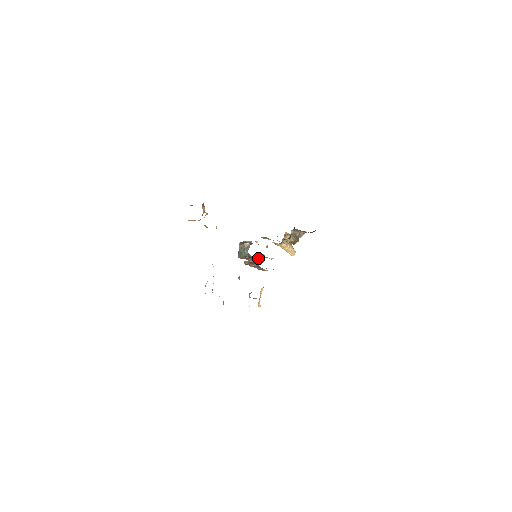
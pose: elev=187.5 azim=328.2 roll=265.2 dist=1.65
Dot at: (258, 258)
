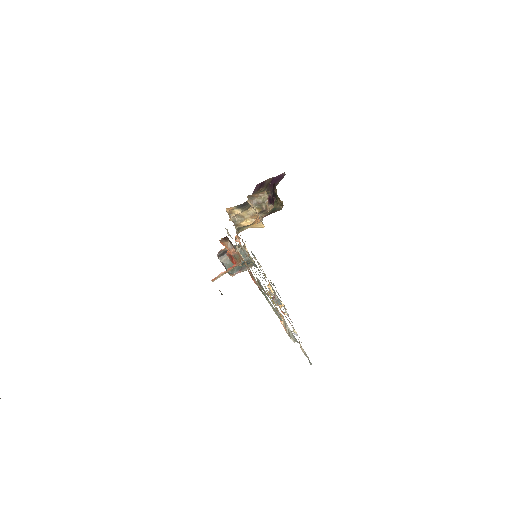
Dot at: occluded
